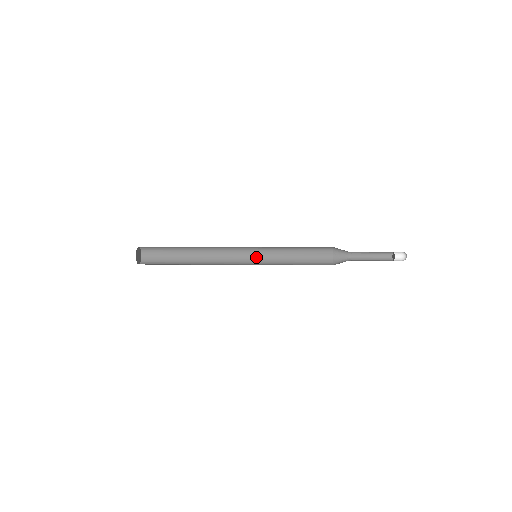
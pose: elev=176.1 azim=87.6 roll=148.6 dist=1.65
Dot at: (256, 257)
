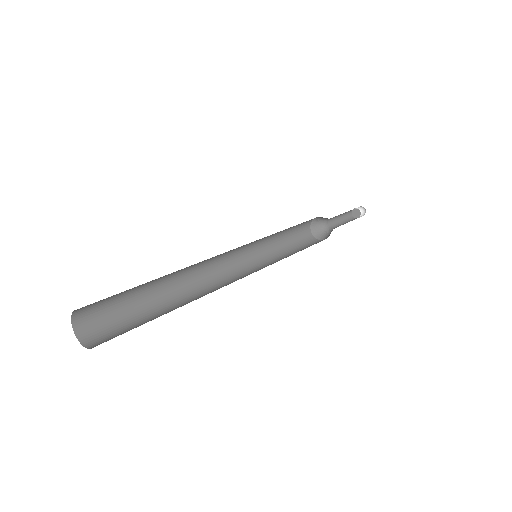
Dot at: (246, 247)
